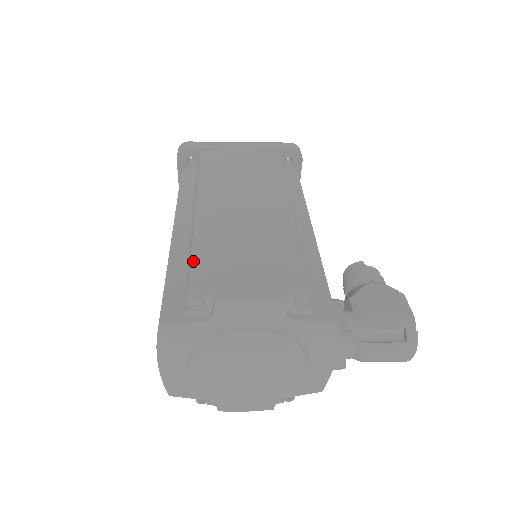
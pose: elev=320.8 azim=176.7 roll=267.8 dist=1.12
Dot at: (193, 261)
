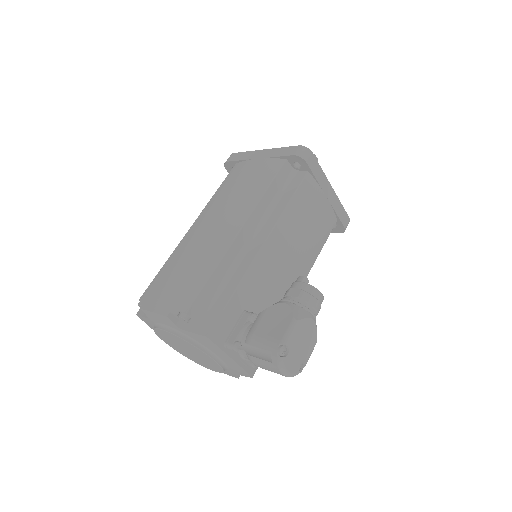
Dot at: (157, 275)
